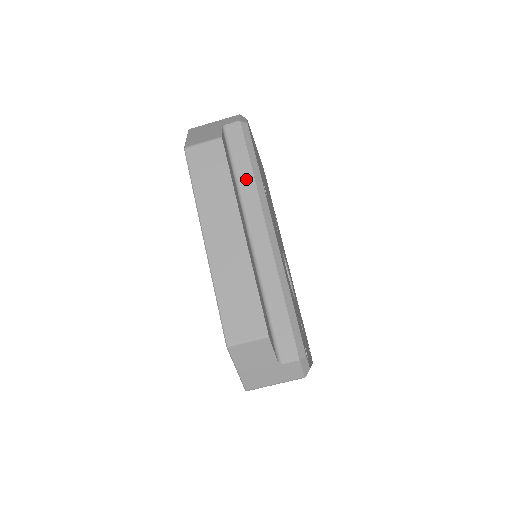
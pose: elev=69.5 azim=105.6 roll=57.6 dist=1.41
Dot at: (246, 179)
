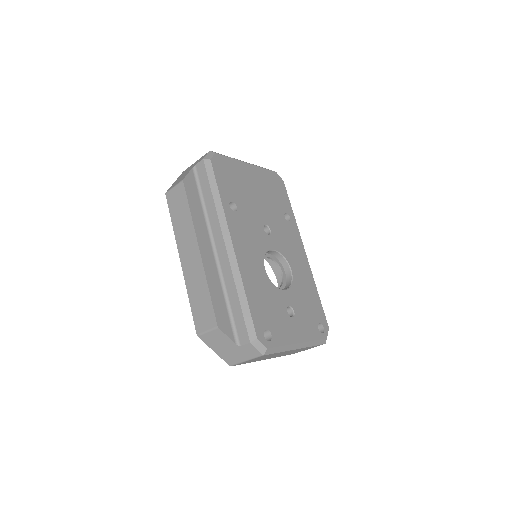
Dot at: (210, 205)
